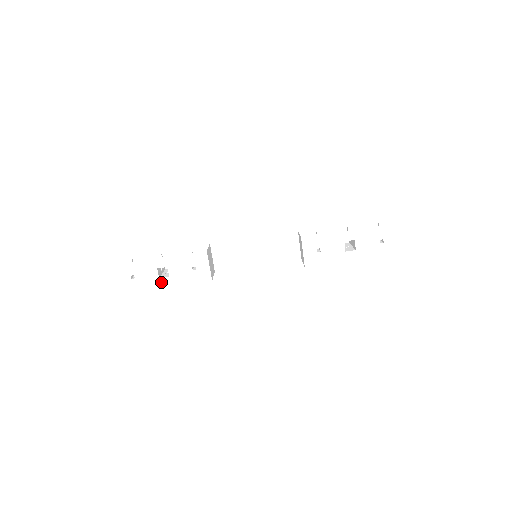
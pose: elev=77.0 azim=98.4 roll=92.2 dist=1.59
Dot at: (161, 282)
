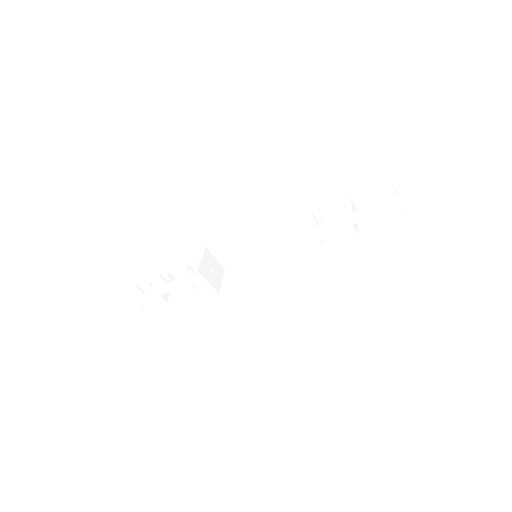
Dot at: (171, 305)
